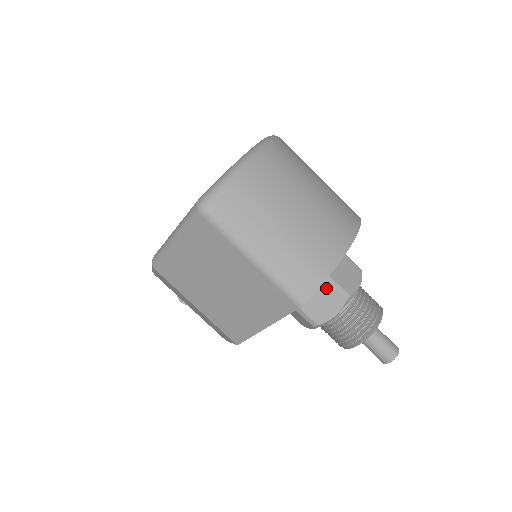
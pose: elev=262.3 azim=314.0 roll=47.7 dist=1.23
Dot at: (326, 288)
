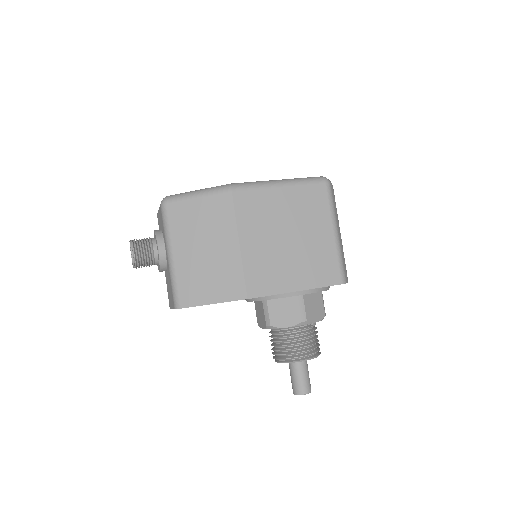
Dot at: (320, 298)
